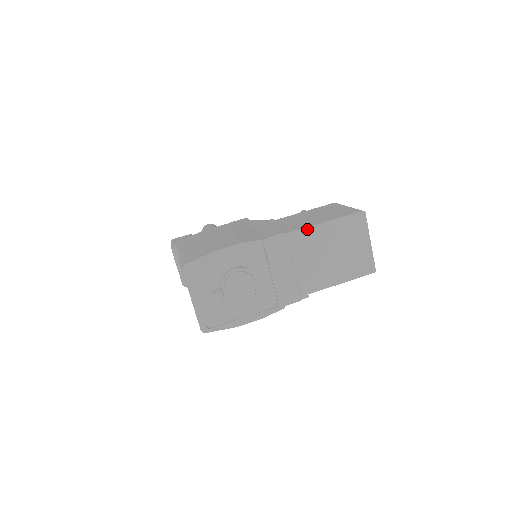
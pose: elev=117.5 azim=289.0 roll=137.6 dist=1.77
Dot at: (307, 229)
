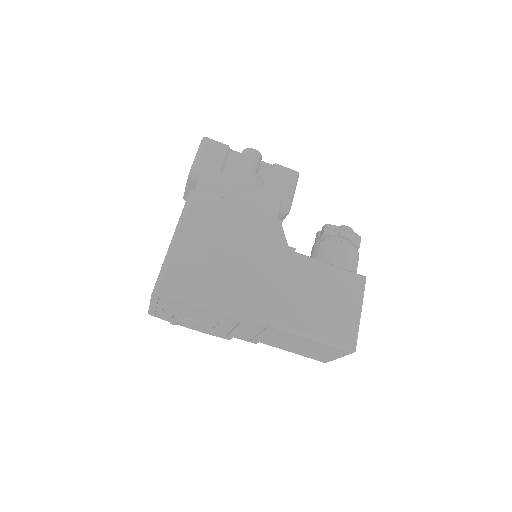
Dot at: (292, 332)
